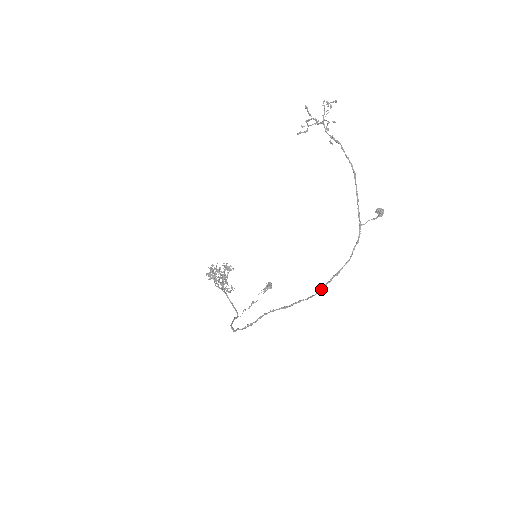
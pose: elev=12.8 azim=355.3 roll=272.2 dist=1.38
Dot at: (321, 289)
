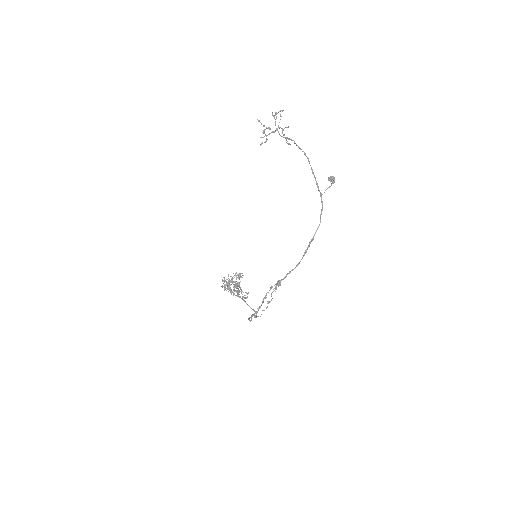
Dot at: (303, 255)
